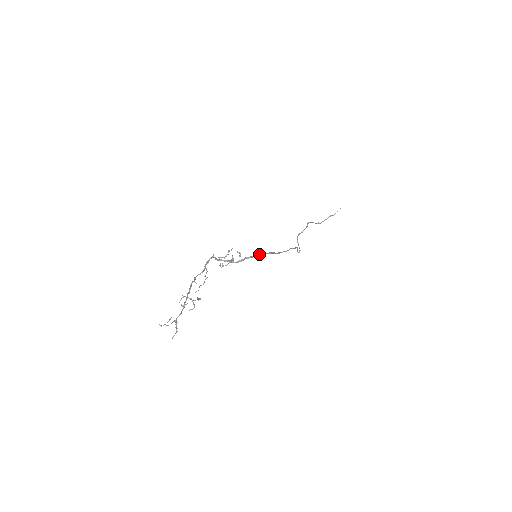
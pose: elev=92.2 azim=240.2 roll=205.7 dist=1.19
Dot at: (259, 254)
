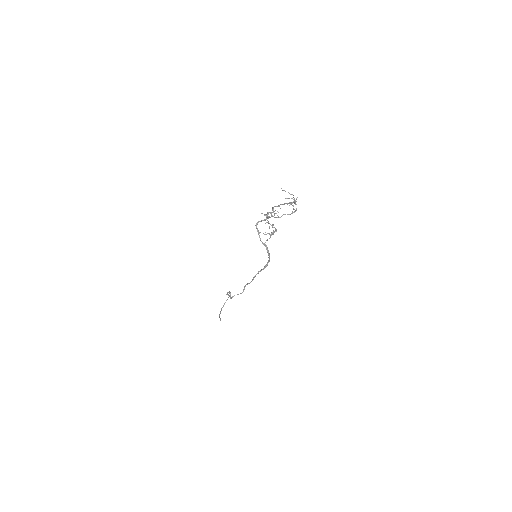
Dot at: occluded
